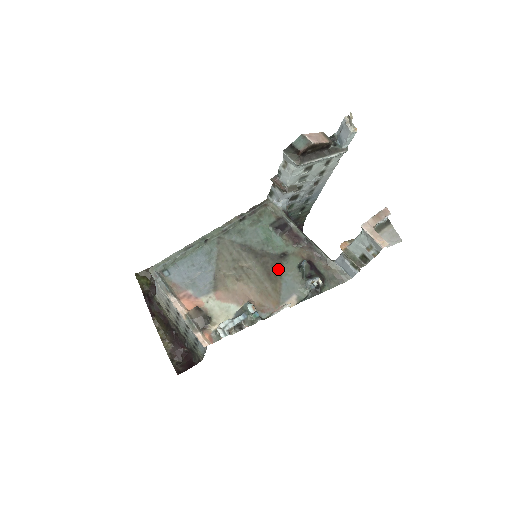
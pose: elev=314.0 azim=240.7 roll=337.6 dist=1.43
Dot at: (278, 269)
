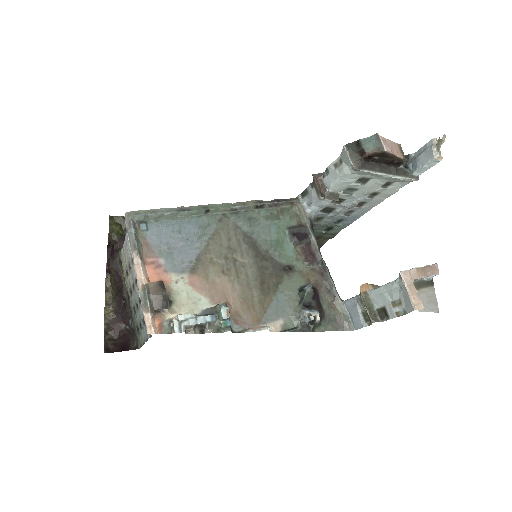
Dot at: (276, 281)
